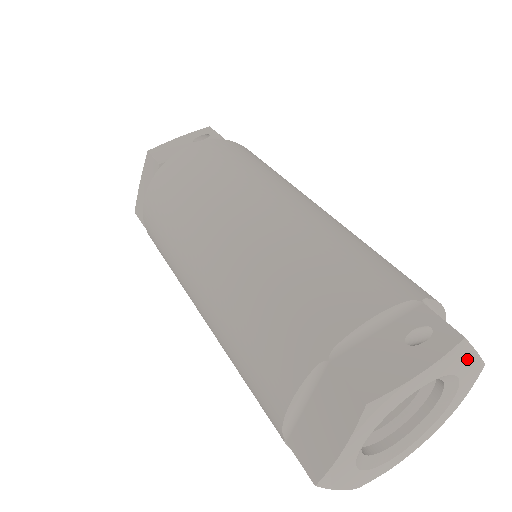
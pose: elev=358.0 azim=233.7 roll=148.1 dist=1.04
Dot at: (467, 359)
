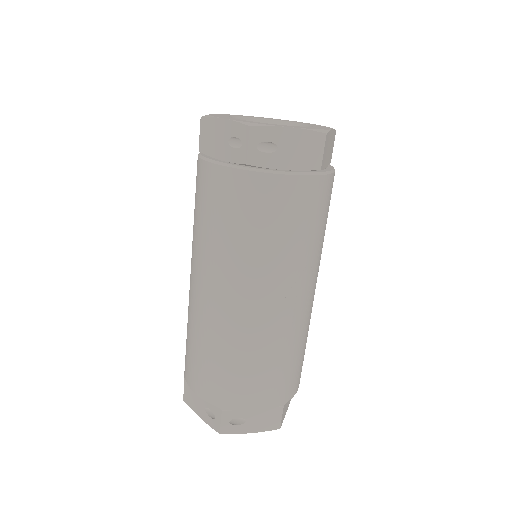
Dot at: occluded
